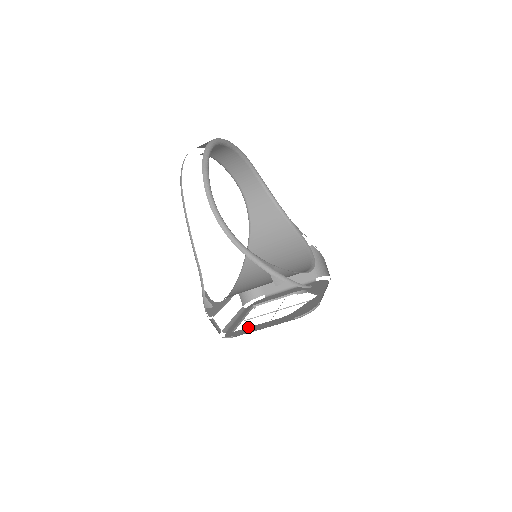
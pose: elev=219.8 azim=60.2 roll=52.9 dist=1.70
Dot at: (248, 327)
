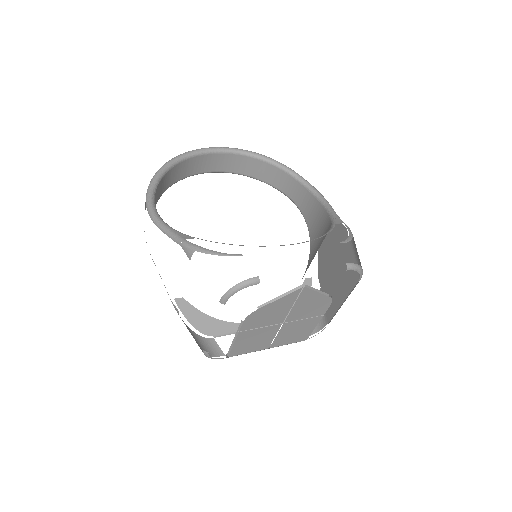
Dot at: occluded
